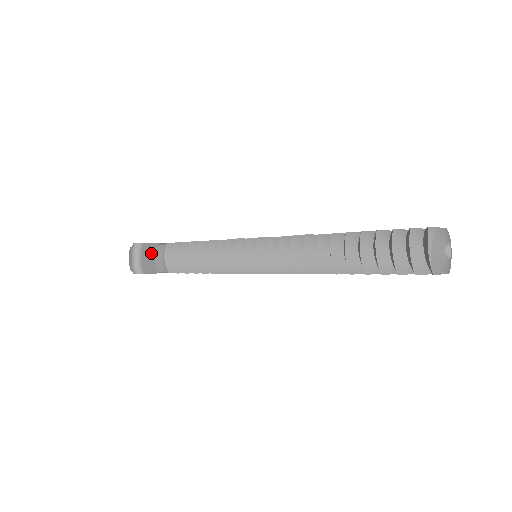
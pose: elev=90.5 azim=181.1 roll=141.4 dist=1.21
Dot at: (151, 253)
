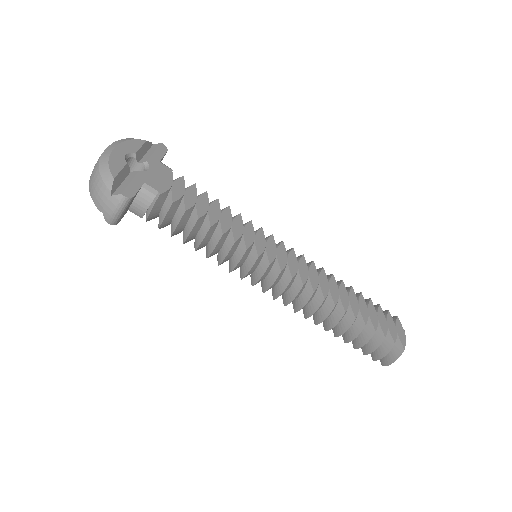
Dot at: (133, 199)
